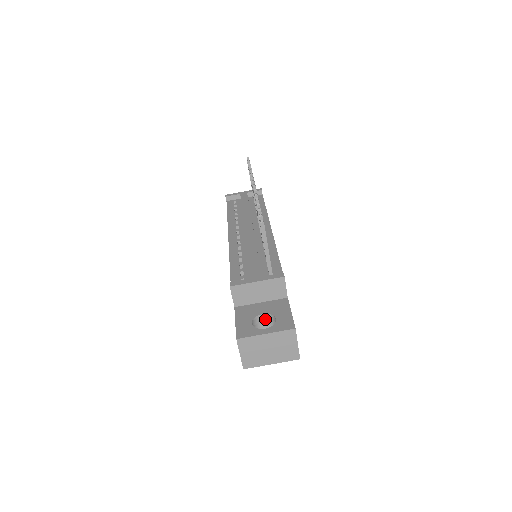
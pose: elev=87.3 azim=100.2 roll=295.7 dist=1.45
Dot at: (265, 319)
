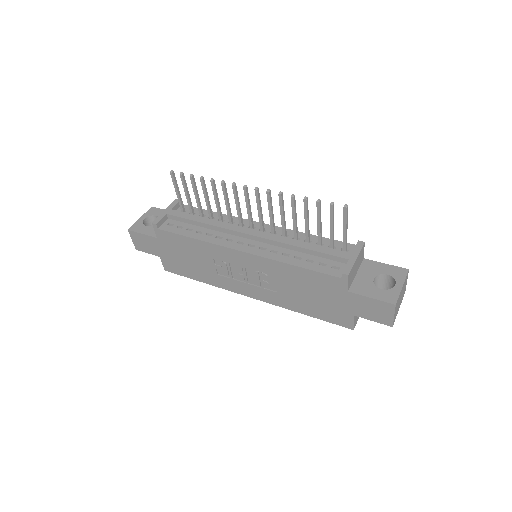
Dot at: (374, 282)
